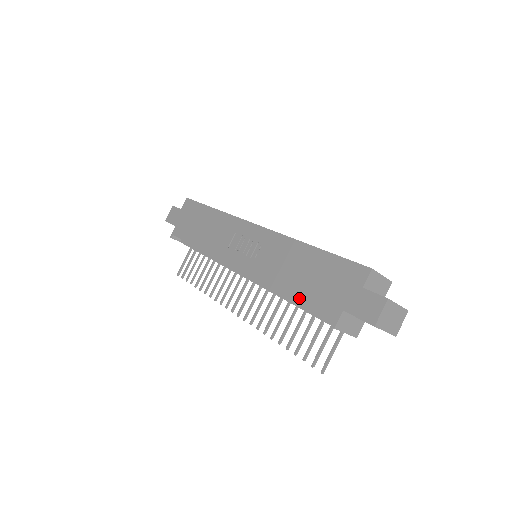
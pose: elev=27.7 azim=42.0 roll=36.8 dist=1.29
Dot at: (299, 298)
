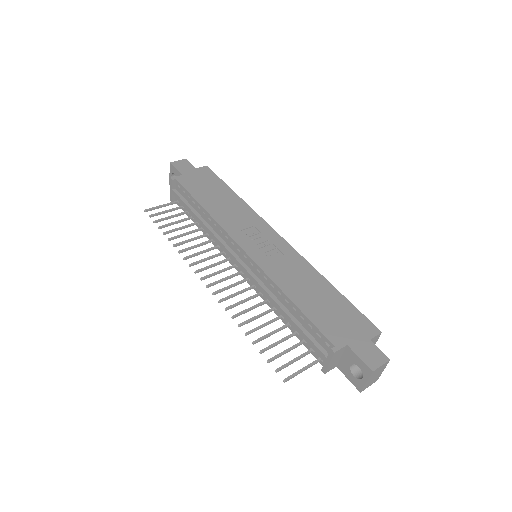
Dot at: (306, 311)
